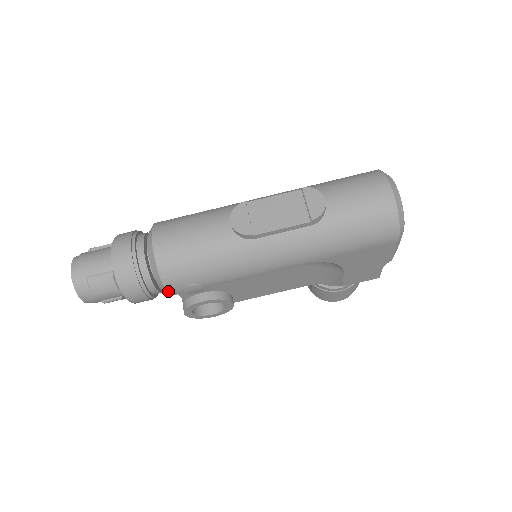
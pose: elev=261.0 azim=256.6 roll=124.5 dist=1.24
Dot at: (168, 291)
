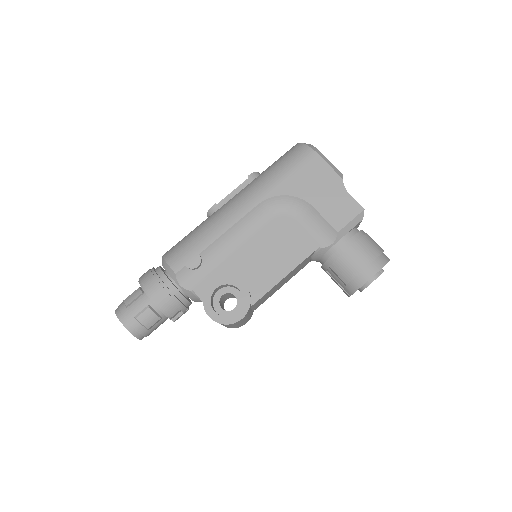
Dot at: (173, 269)
